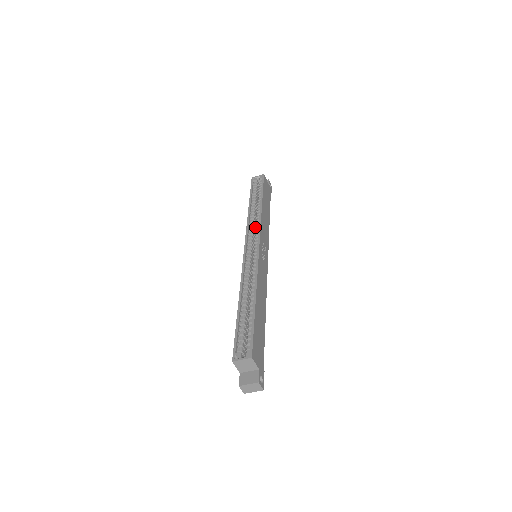
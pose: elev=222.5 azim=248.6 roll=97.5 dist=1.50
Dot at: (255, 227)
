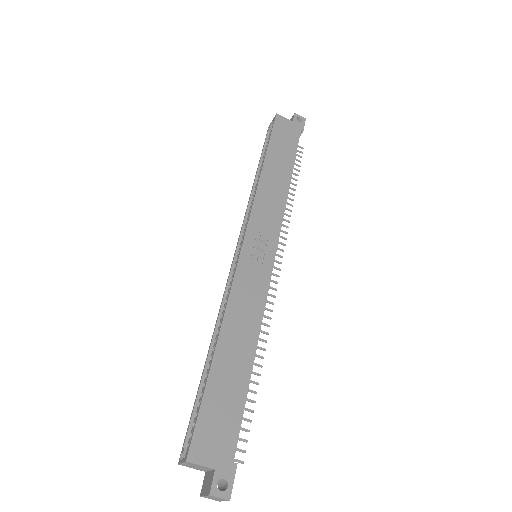
Dot at: occluded
